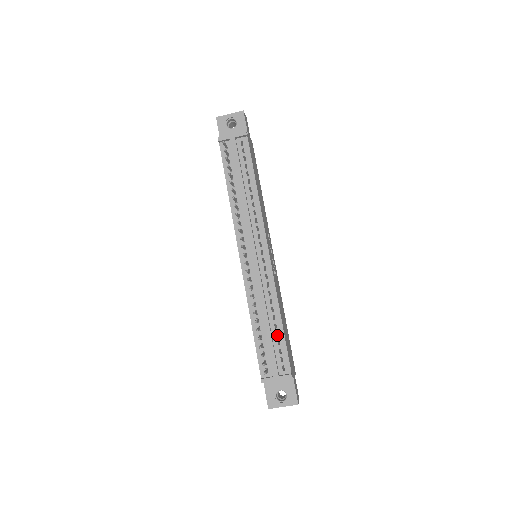
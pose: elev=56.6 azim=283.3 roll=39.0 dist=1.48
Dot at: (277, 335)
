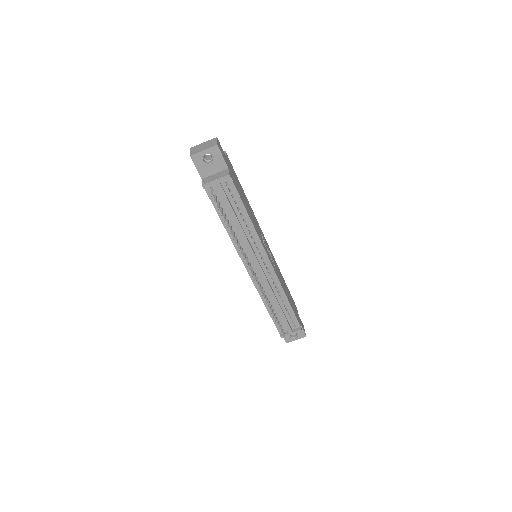
Dot at: occluded
